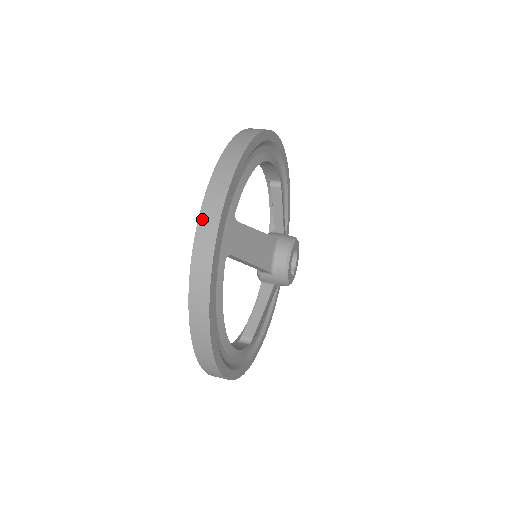
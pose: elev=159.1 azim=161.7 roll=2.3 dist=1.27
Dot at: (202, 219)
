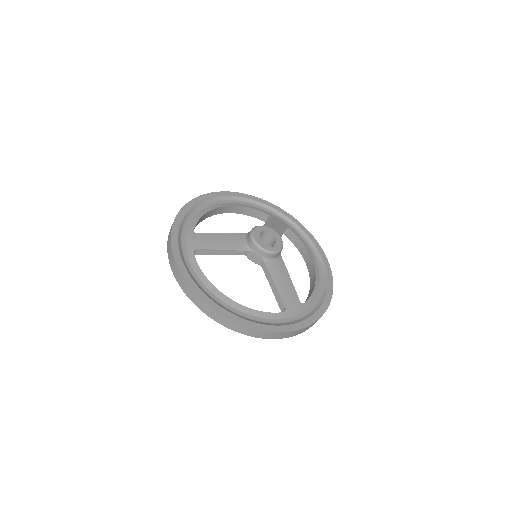
Dot at: (168, 240)
